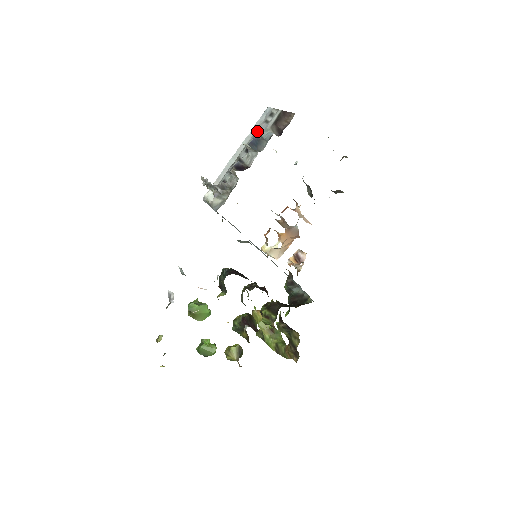
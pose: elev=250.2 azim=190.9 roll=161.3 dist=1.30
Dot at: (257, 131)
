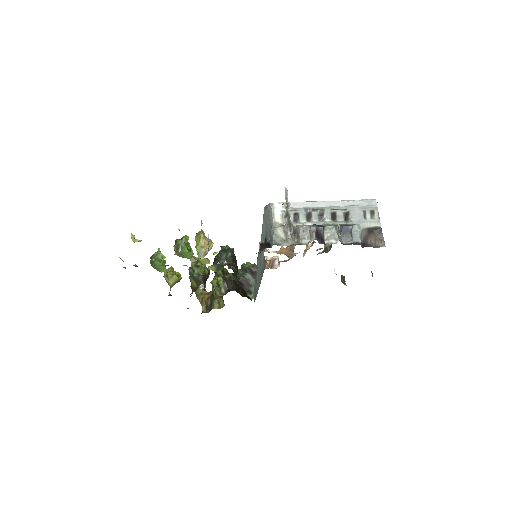
Dot at: (353, 211)
